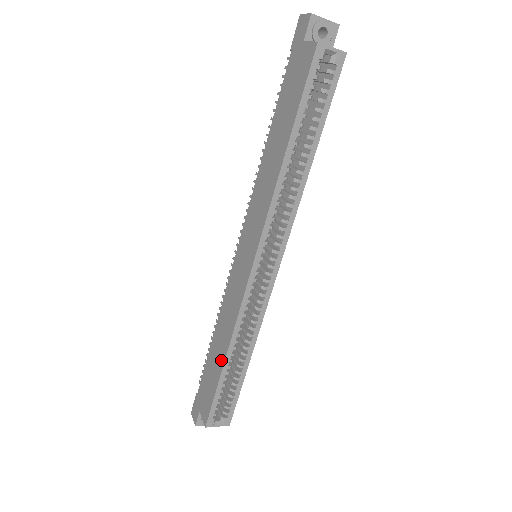
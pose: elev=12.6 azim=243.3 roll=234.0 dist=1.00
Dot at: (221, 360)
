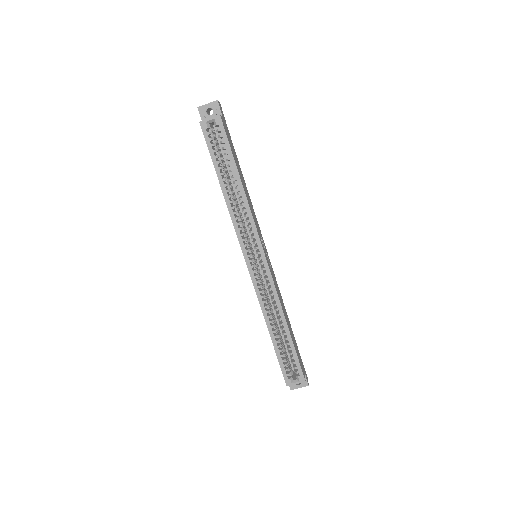
Dot at: (270, 334)
